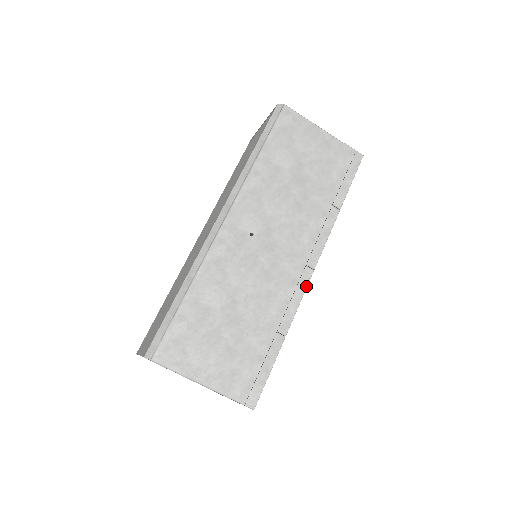
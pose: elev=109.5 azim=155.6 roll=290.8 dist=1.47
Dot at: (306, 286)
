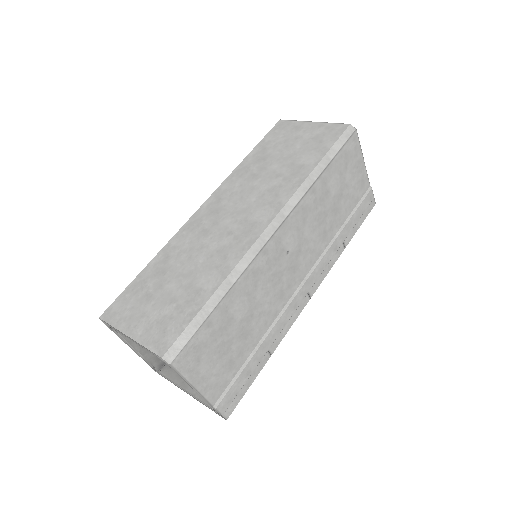
Dot at: occluded
